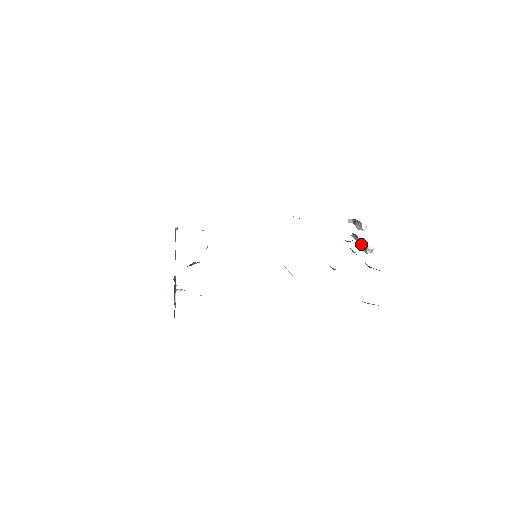
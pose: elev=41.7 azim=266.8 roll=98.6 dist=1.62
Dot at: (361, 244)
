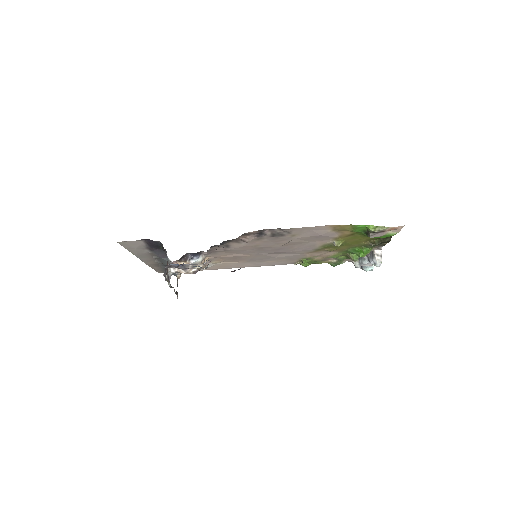
Dot at: (369, 259)
